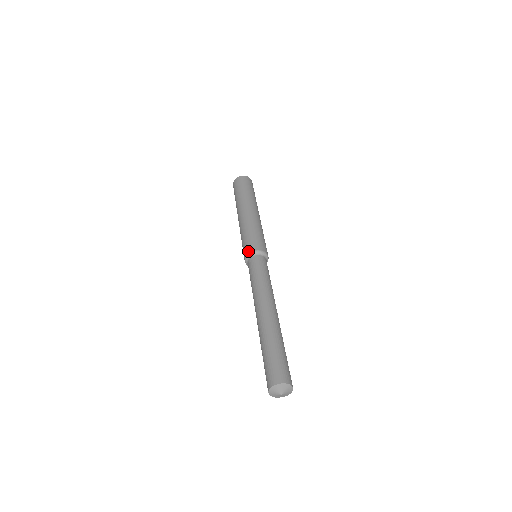
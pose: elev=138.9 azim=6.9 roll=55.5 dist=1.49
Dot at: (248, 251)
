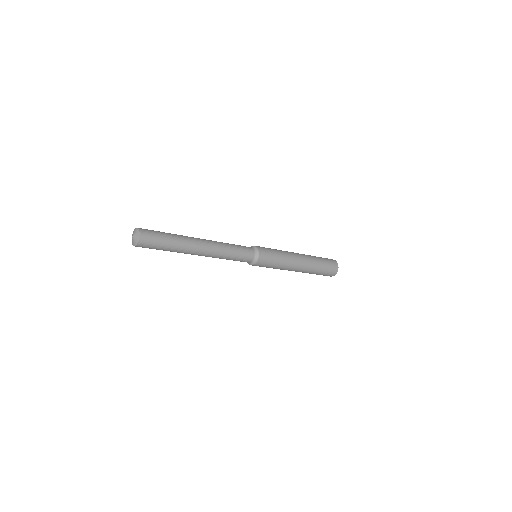
Dot at: occluded
